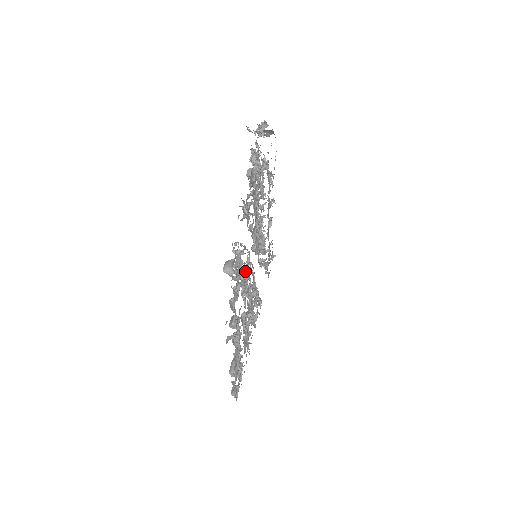
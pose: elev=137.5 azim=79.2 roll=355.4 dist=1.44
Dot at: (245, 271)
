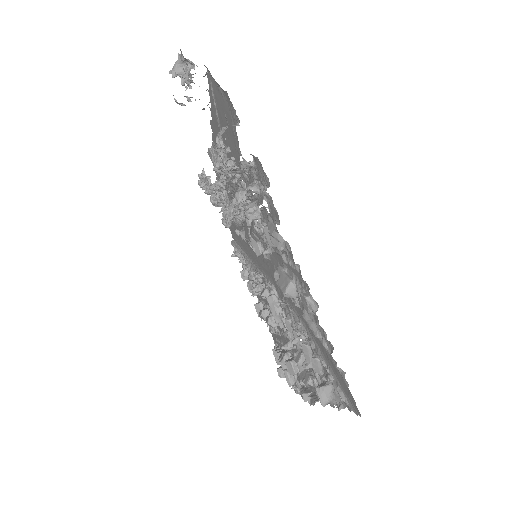
Dot at: (294, 328)
